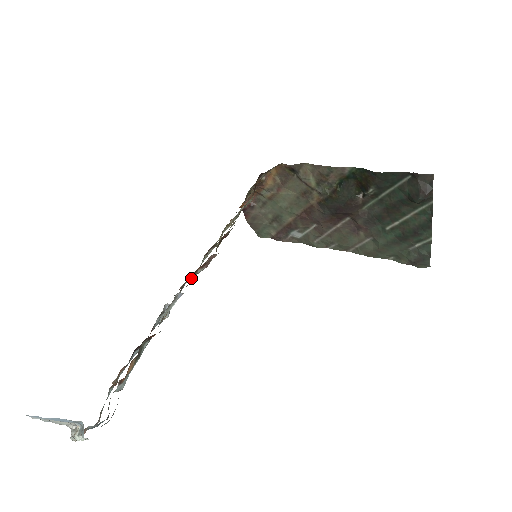
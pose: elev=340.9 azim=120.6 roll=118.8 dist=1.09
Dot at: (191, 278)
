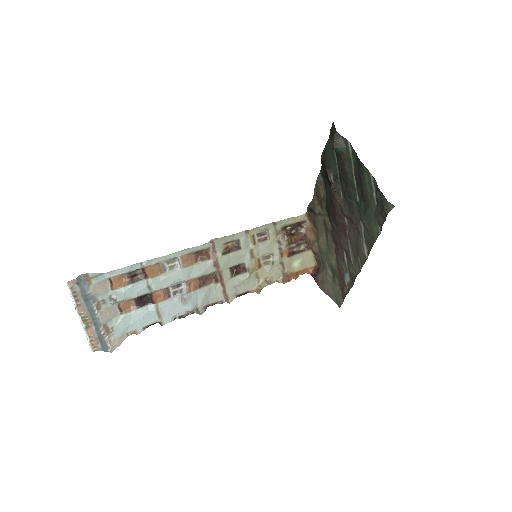
Dot at: (198, 263)
